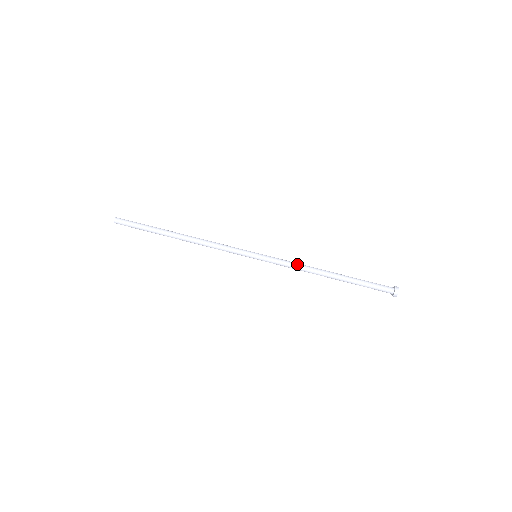
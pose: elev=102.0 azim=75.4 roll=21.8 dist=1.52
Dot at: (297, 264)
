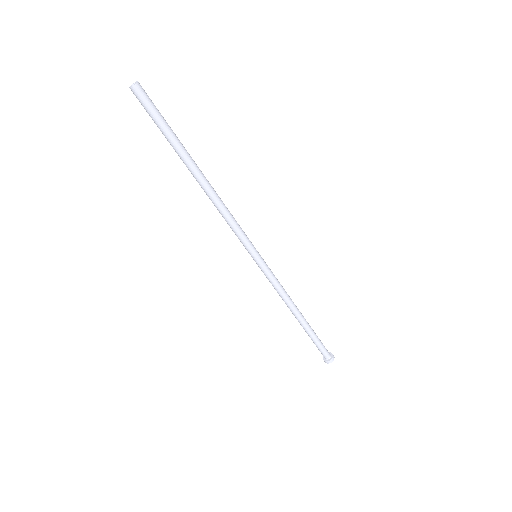
Dot at: (284, 290)
